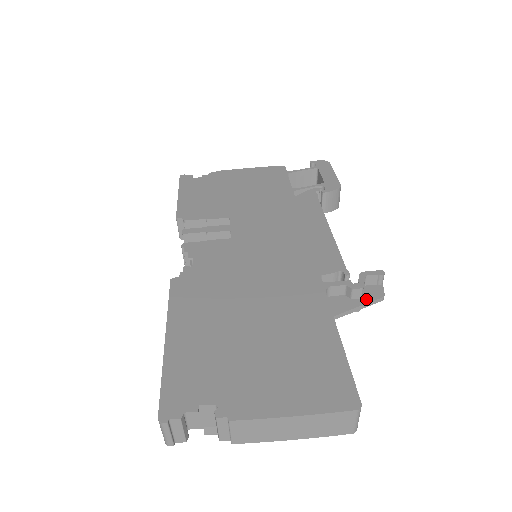
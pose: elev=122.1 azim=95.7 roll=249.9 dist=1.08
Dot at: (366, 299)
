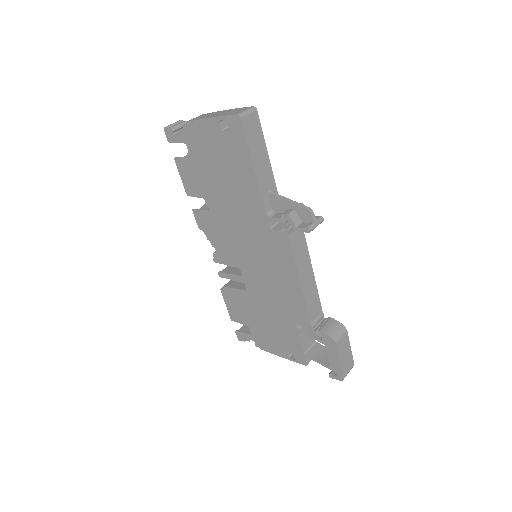
Dot at: (299, 206)
